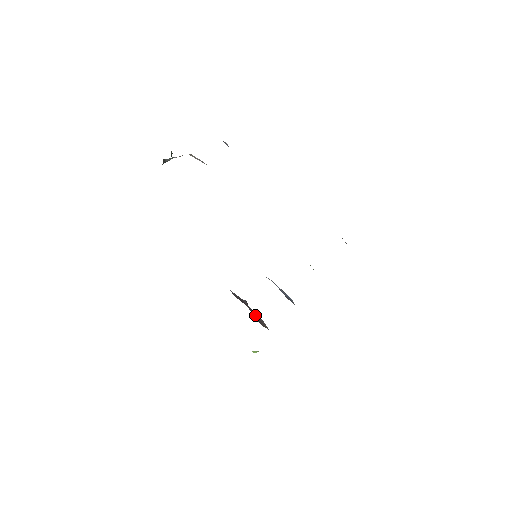
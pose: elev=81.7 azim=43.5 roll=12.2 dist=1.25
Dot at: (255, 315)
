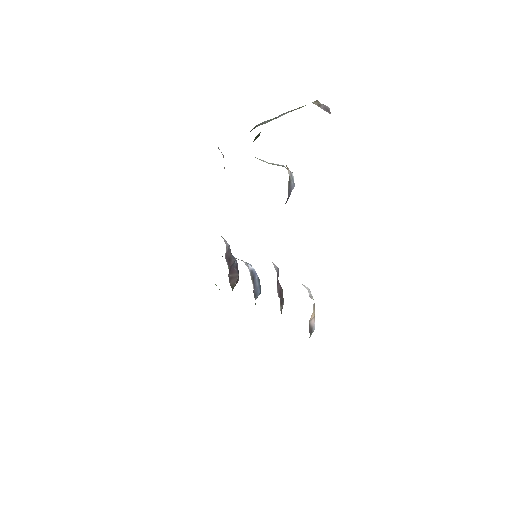
Dot at: (232, 273)
